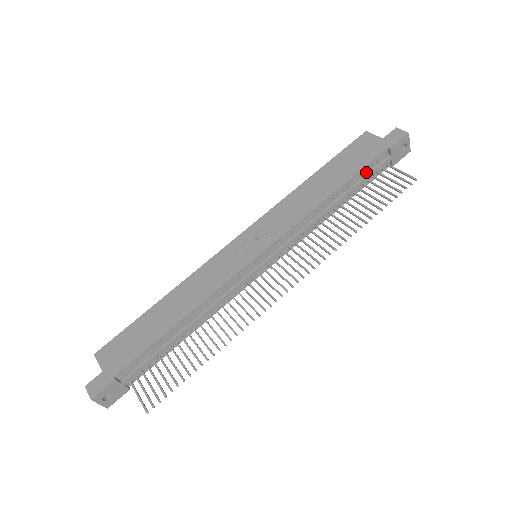
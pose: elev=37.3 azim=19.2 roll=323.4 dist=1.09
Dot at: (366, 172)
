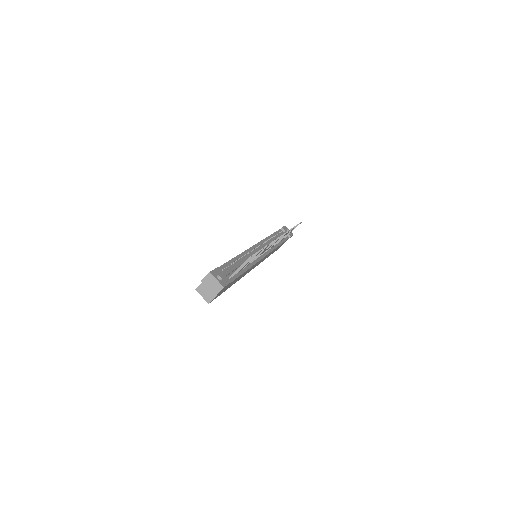
Dot at: (280, 234)
